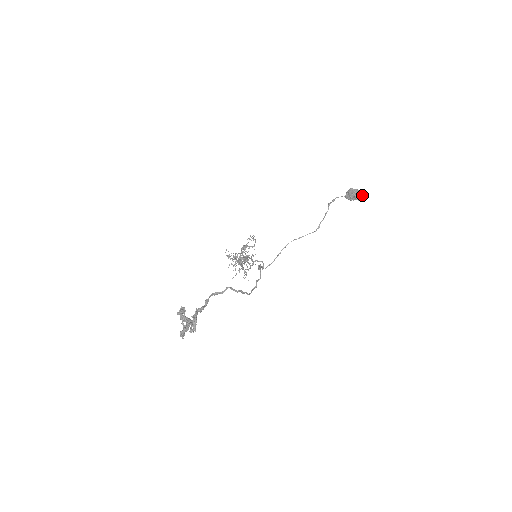
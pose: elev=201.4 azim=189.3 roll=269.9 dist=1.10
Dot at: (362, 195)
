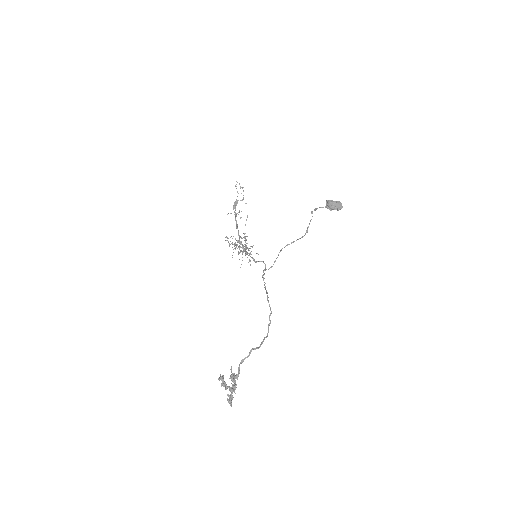
Dot at: (341, 206)
